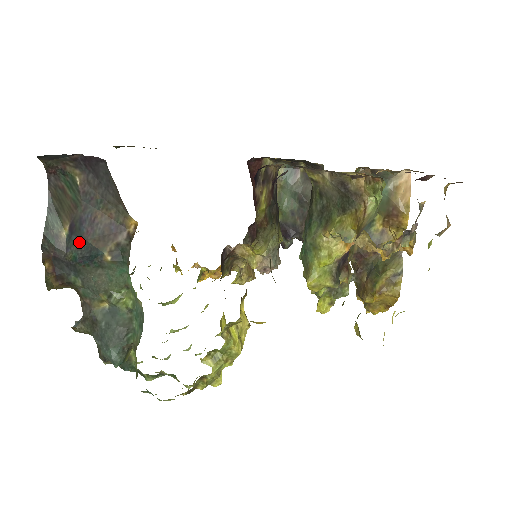
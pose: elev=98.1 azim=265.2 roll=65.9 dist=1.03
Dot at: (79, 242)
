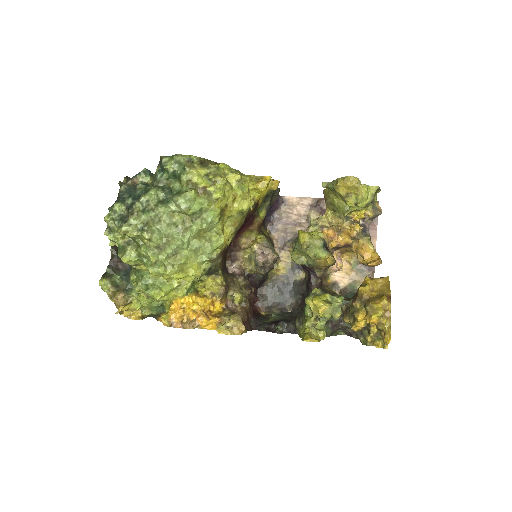
Dot at: occluded
